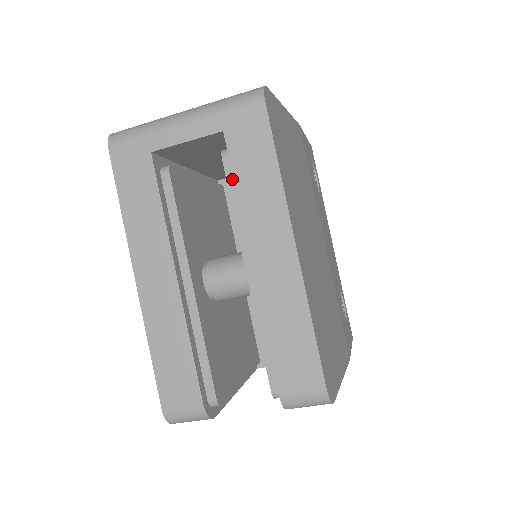
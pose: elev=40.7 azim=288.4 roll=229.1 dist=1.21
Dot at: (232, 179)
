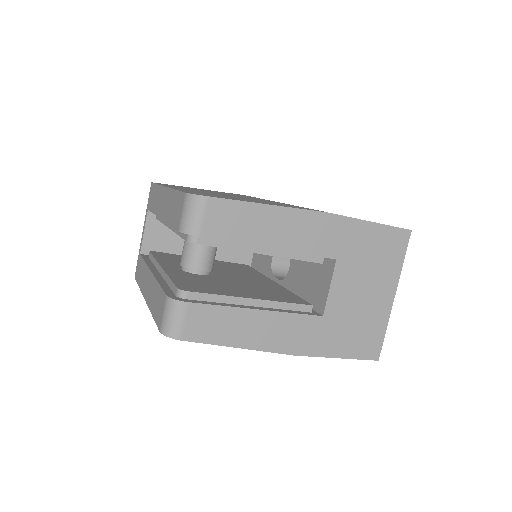
Dot at: occluded
